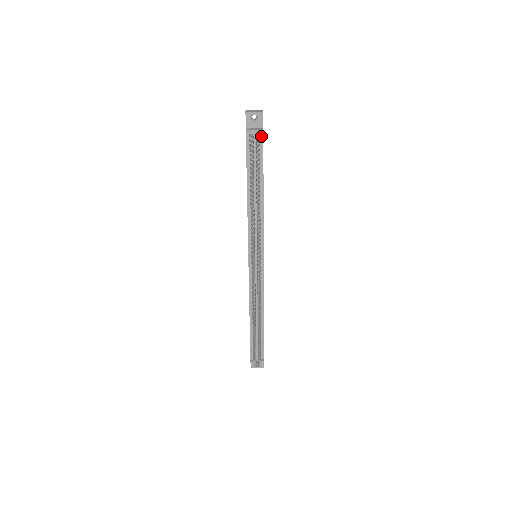
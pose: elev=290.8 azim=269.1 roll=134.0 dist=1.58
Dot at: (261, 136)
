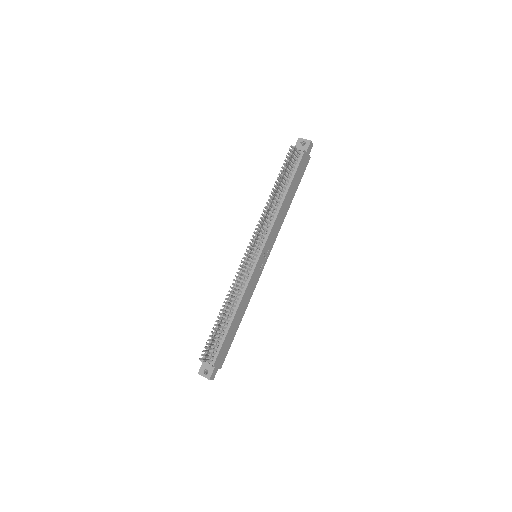
Dot at: (301, 155)
